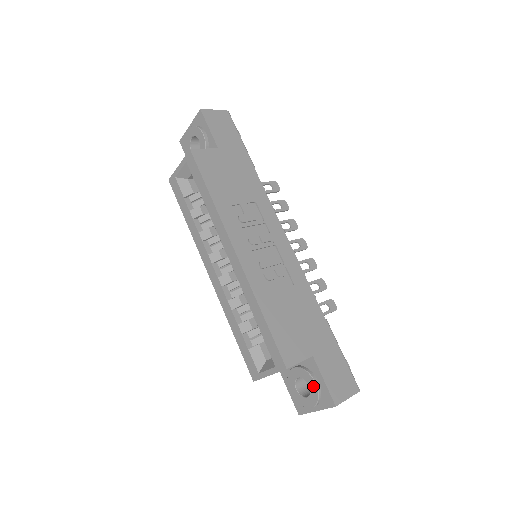
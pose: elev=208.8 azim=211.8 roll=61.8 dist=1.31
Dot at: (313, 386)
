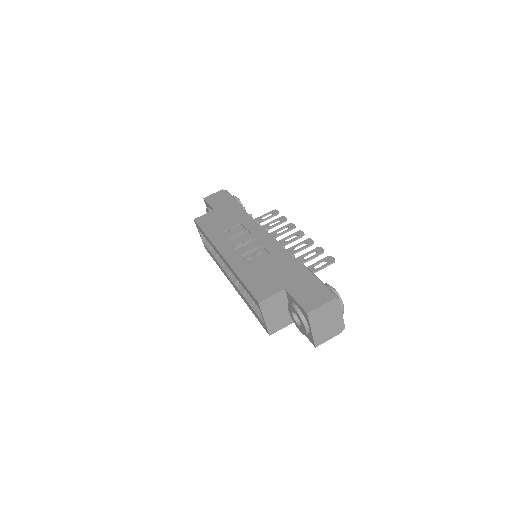
Dot at: (295, 311)
